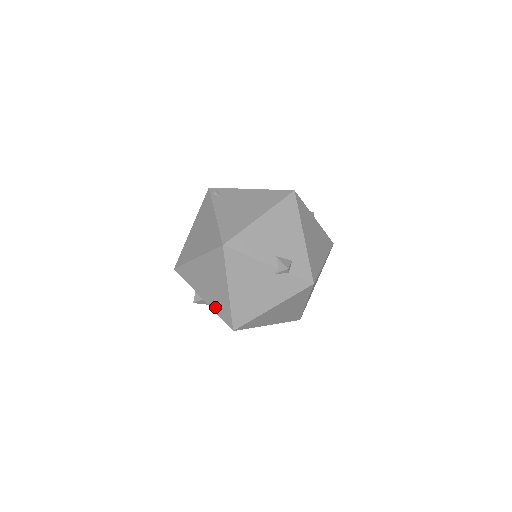
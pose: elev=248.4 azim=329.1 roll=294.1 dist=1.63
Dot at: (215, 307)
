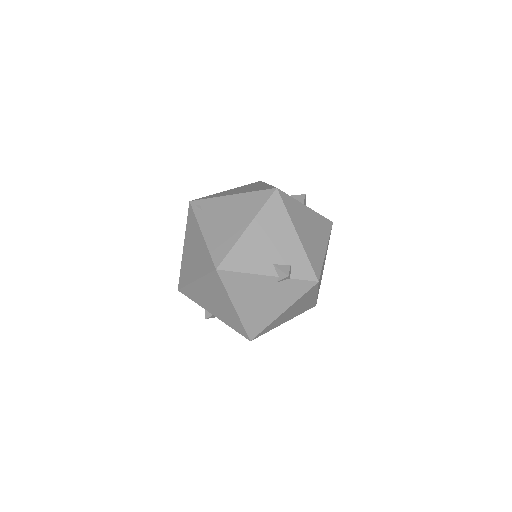
Dot at: (227, 322)
